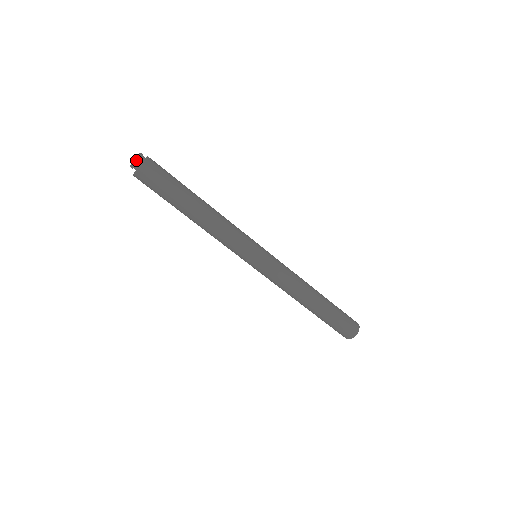
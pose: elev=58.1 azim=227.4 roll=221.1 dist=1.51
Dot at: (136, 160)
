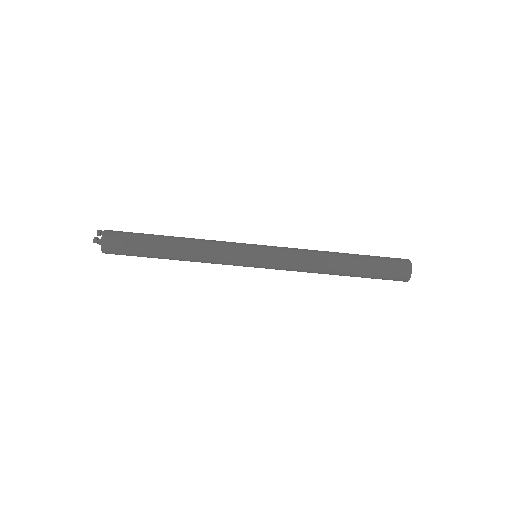
Dot at: occluded
